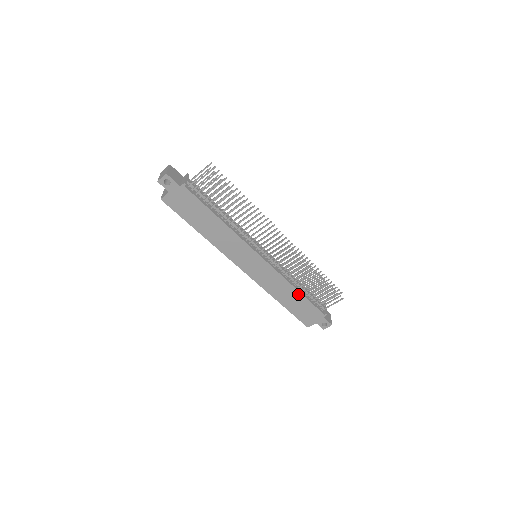
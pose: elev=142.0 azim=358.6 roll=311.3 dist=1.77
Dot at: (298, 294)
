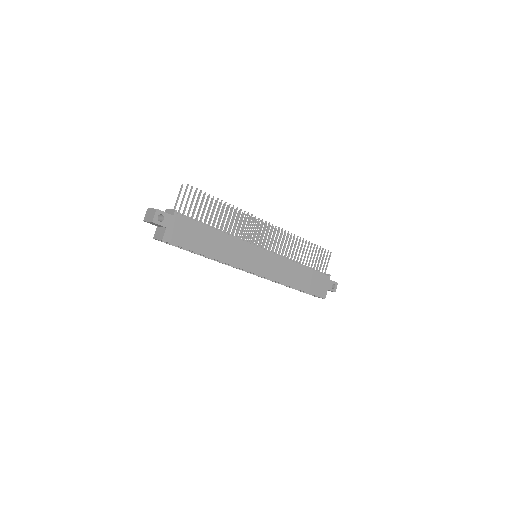
Dot at: (303, 269)
